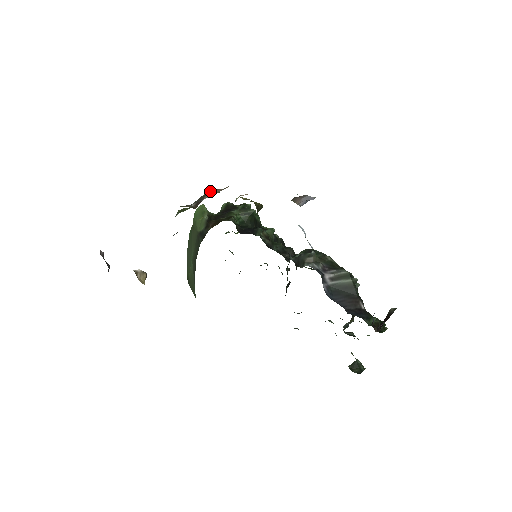
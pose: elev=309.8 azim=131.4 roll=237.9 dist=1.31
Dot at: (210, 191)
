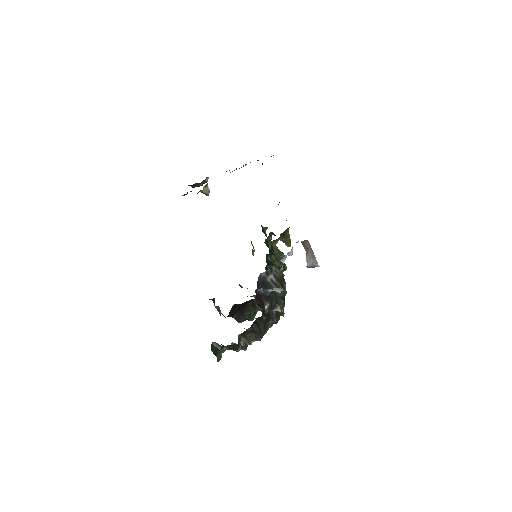
Dot at: occluded
